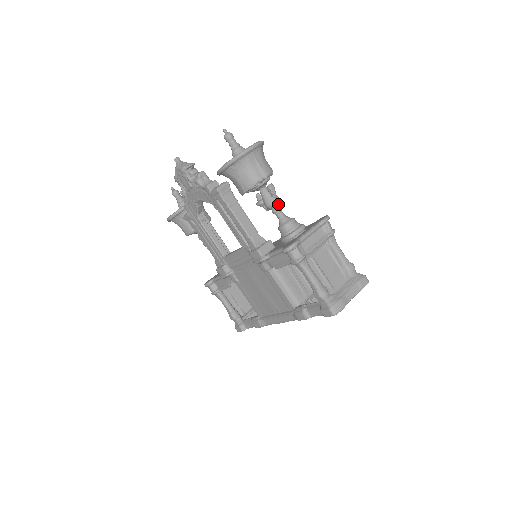
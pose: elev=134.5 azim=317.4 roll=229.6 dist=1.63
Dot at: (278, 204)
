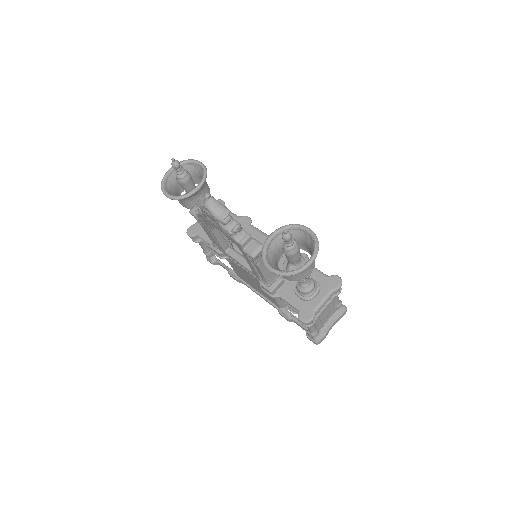
Dot at: occluded
